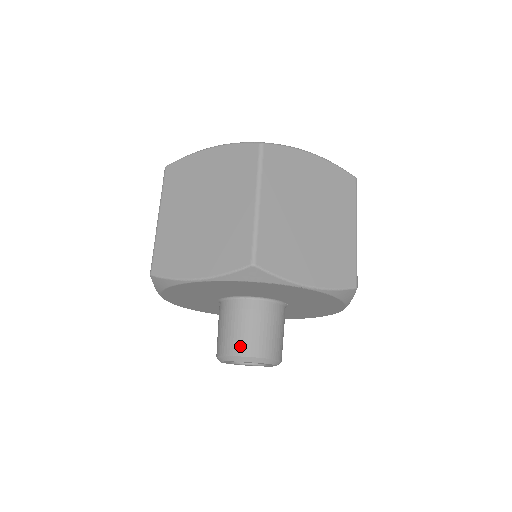
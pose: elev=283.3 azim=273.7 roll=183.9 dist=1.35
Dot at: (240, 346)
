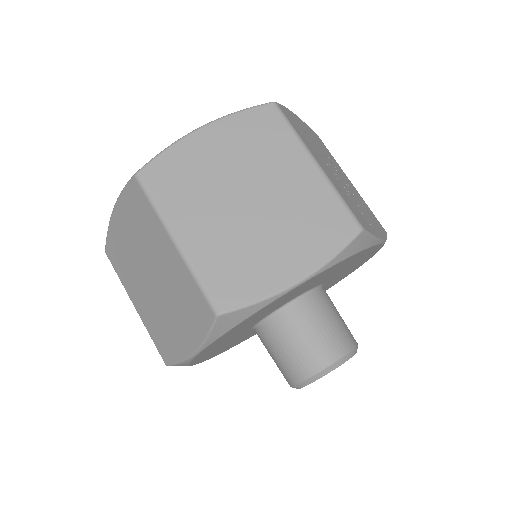
Dot at: (297, 370)
